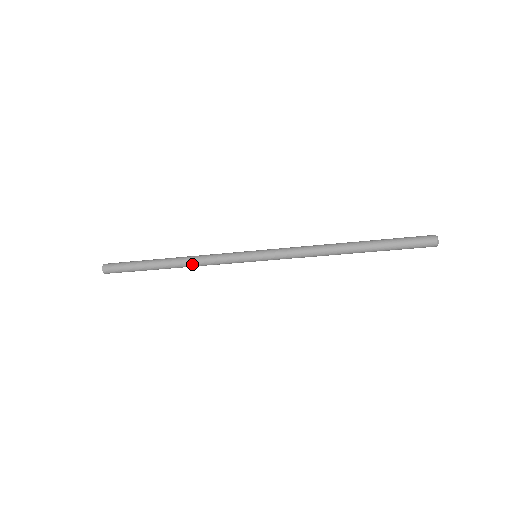
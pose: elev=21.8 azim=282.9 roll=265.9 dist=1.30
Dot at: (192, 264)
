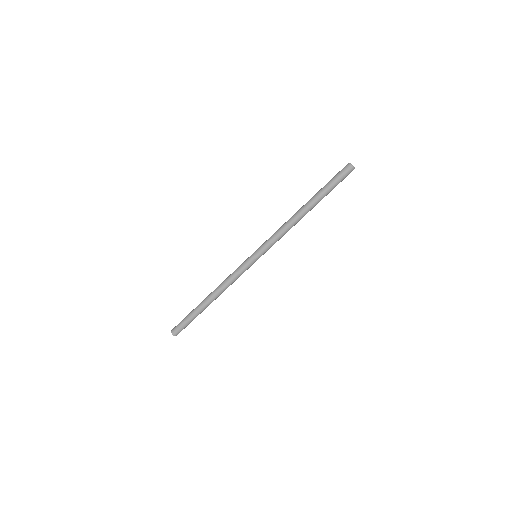
Dot at: (222, 290)
